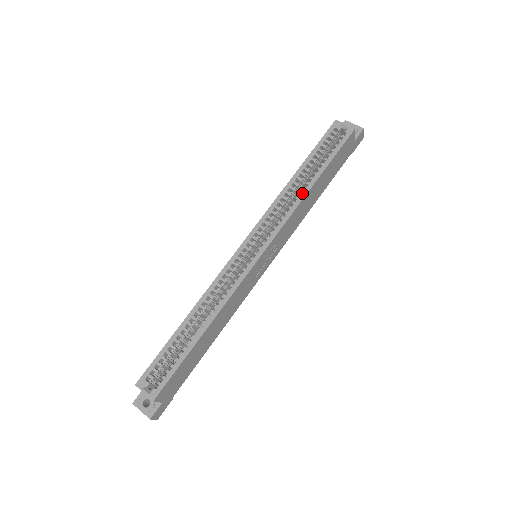
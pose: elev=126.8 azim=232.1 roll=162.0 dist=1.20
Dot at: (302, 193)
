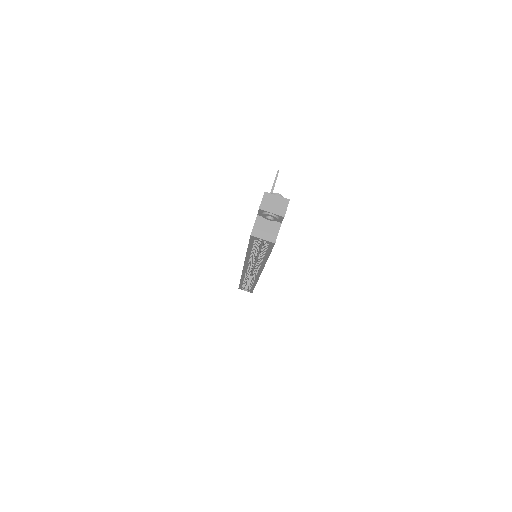
Dot at: (262, 263)
